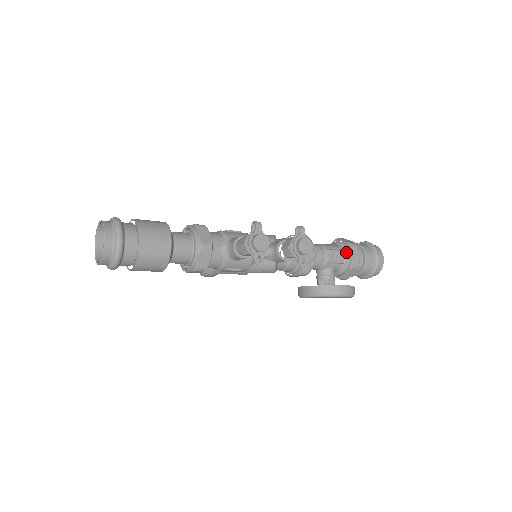
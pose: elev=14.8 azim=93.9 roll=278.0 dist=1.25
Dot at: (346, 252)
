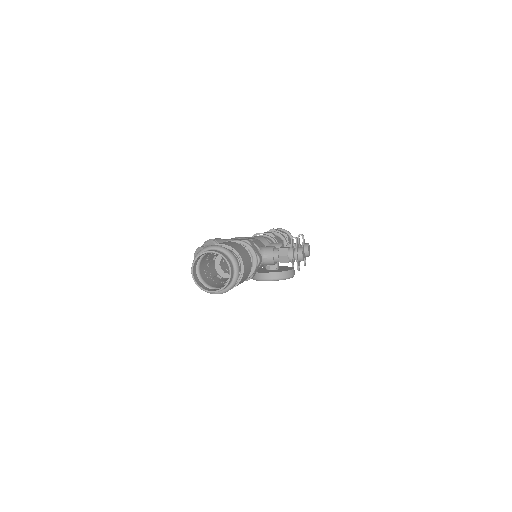
Dot at: (285, 241)
